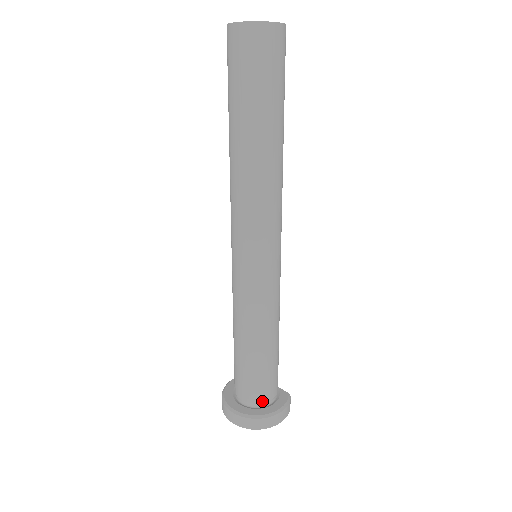
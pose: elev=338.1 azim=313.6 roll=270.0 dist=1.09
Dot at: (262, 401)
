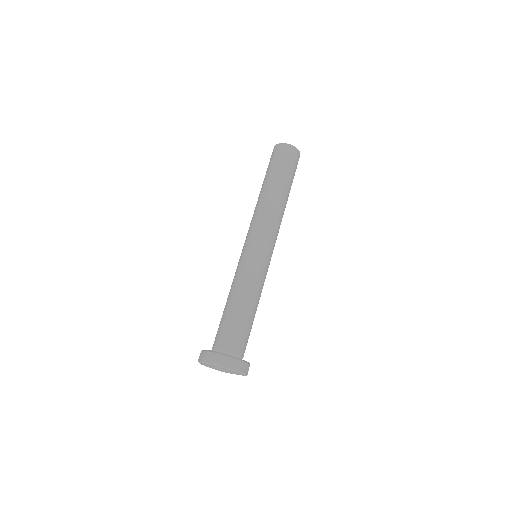
Dot at: (228, 350)
